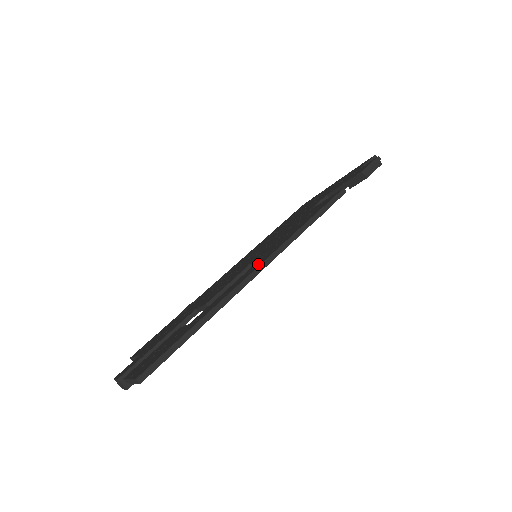
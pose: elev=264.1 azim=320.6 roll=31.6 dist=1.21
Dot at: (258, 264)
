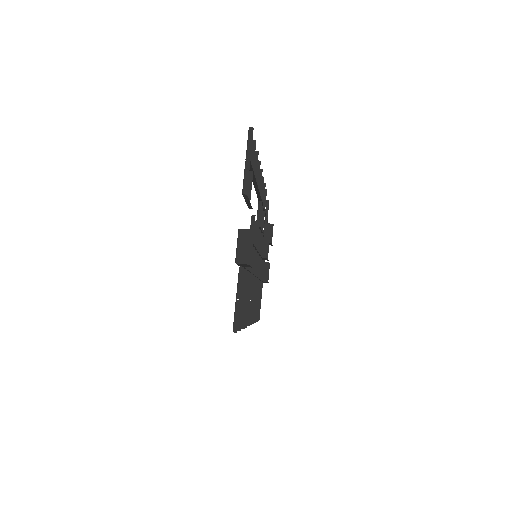
Dot at: occluded
